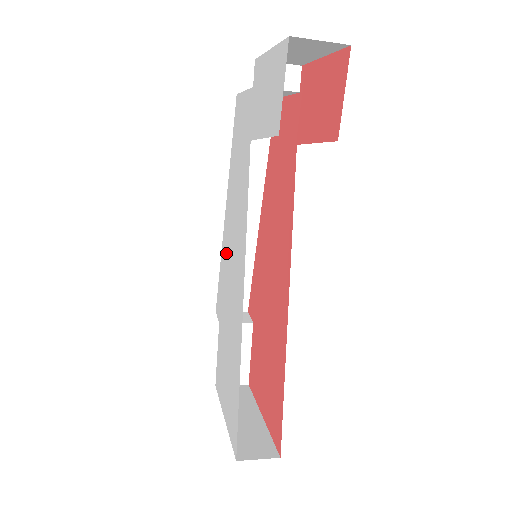
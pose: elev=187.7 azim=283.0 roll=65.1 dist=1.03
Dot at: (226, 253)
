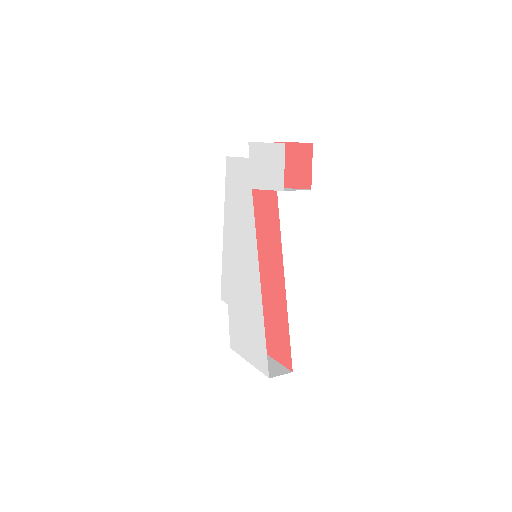
Dot at: (230, 257)
